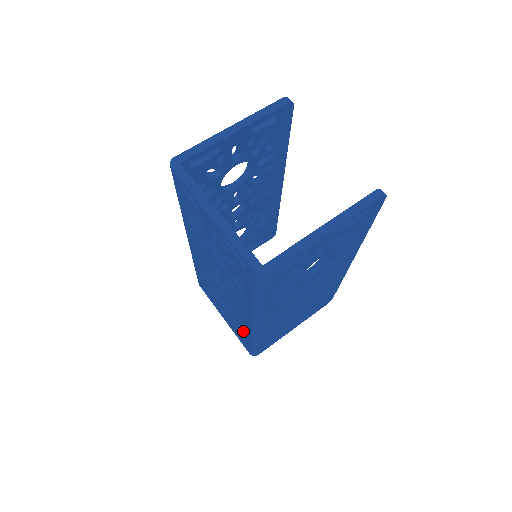
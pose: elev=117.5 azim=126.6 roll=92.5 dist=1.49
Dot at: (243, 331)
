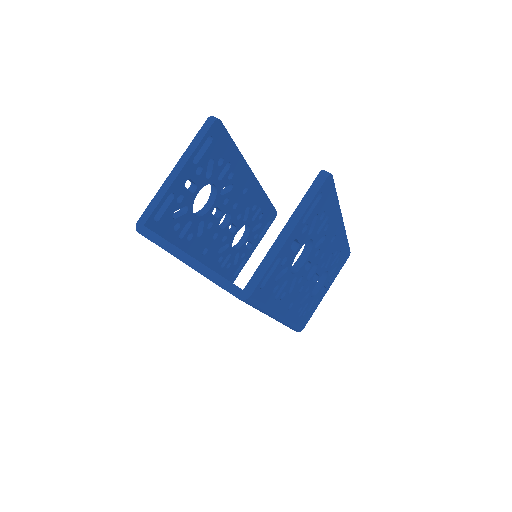
Dot at: occluded
